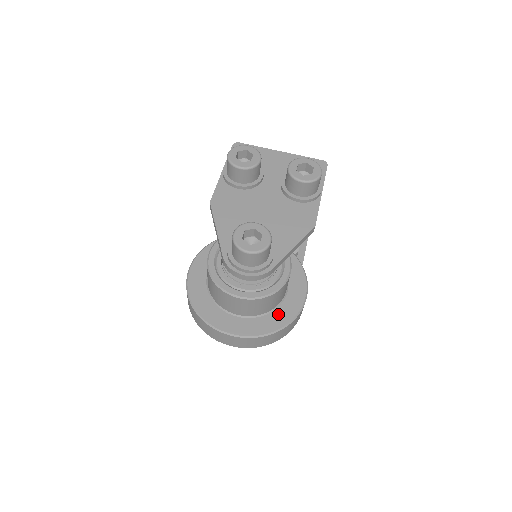
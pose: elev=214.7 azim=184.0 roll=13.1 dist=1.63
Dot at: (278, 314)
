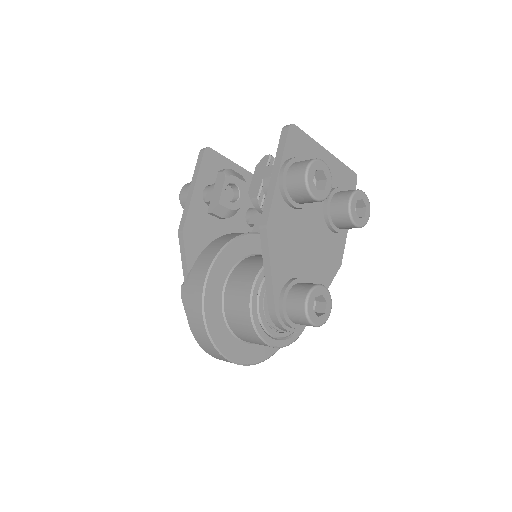
Dot at: occluded
